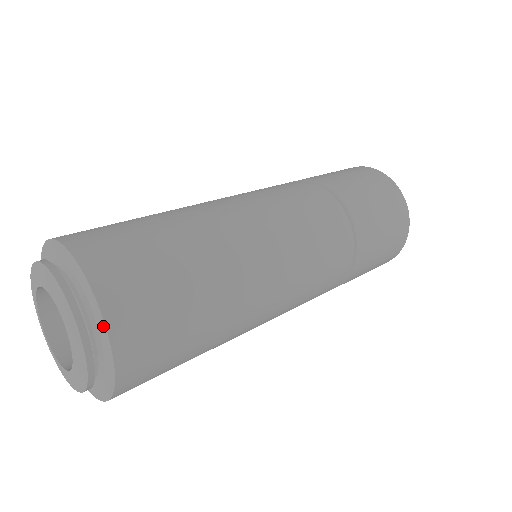
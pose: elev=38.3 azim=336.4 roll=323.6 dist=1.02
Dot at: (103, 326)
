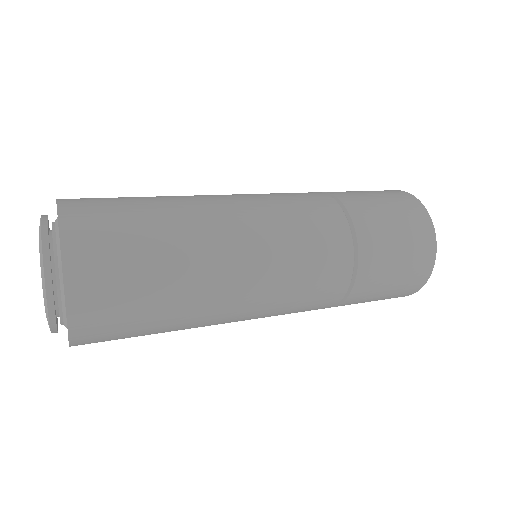
Dot at: occluded
